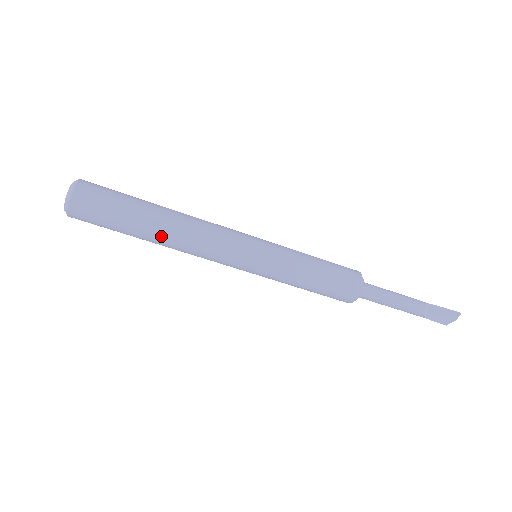
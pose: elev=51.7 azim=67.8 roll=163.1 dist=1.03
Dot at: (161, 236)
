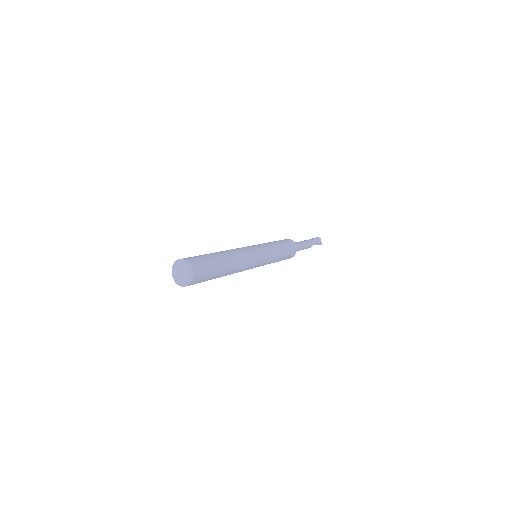
Dot at: occluded
